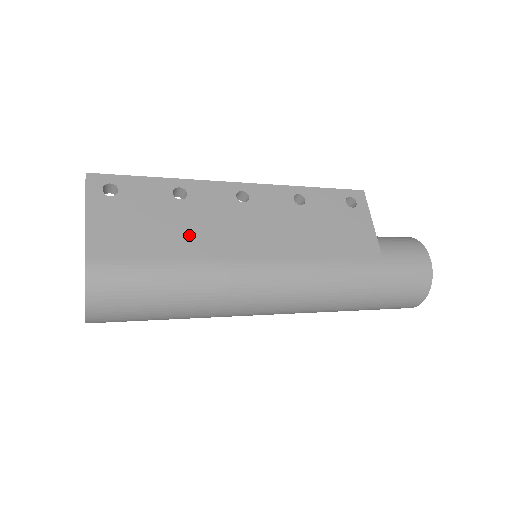
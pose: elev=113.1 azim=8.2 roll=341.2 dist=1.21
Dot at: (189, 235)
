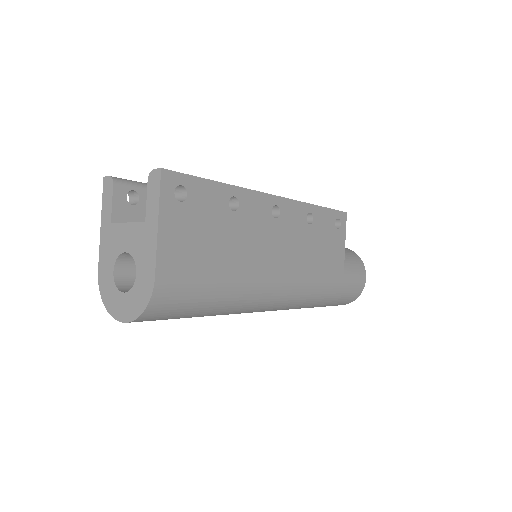
Dot at: (235, 252)
